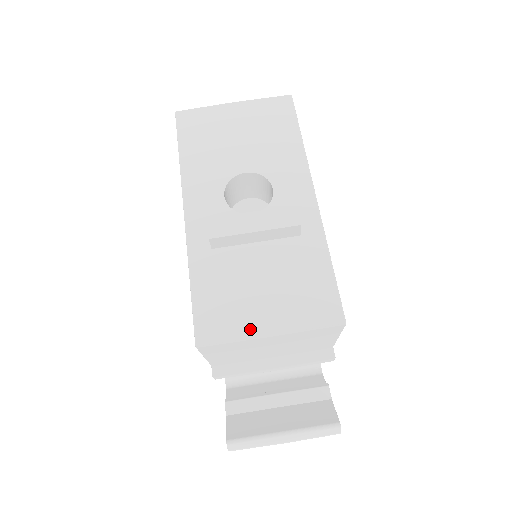
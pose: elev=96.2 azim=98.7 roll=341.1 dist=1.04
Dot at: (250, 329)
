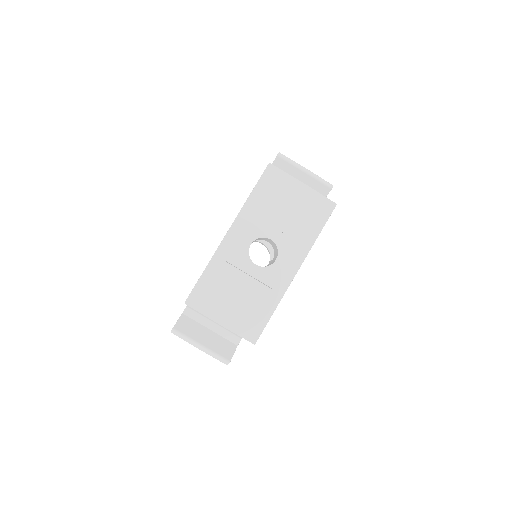
Dot at: (213, 314)
